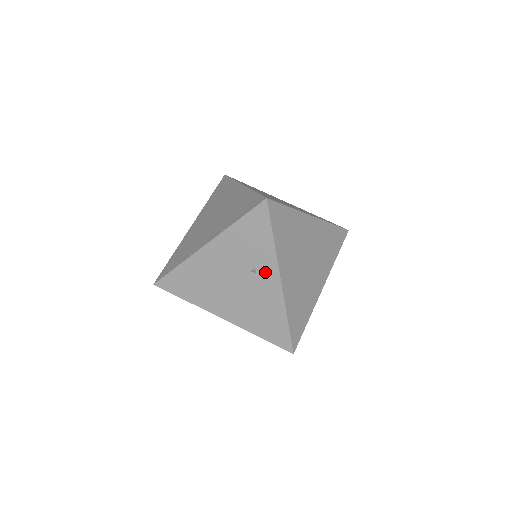
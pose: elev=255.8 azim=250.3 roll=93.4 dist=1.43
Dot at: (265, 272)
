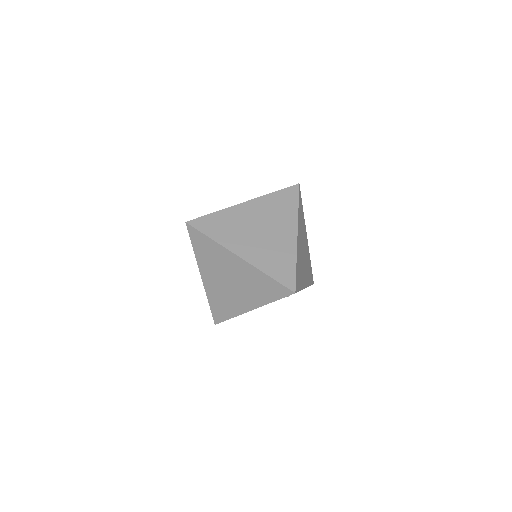
Dot at: occluded
